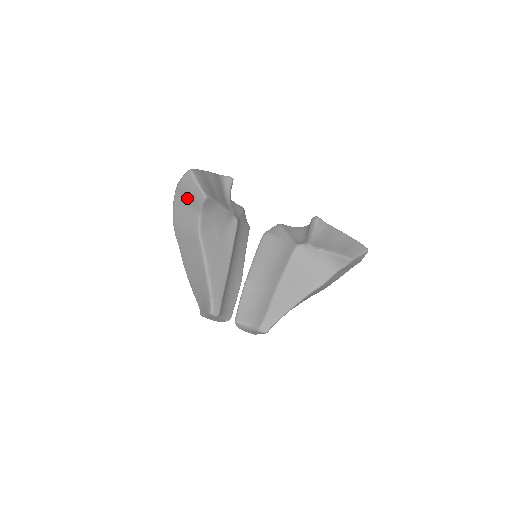
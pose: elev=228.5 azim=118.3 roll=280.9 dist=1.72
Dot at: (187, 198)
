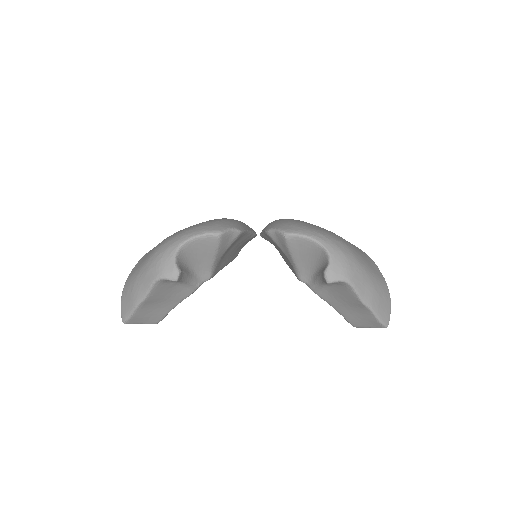
Dot at: occluded
